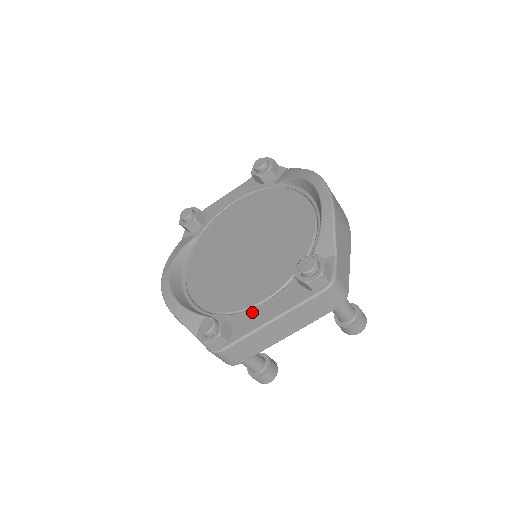
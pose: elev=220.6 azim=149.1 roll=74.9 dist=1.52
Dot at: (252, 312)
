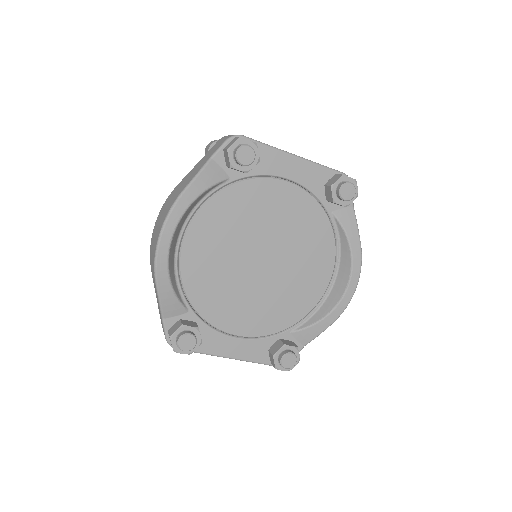
Dot at: (222, 338)
